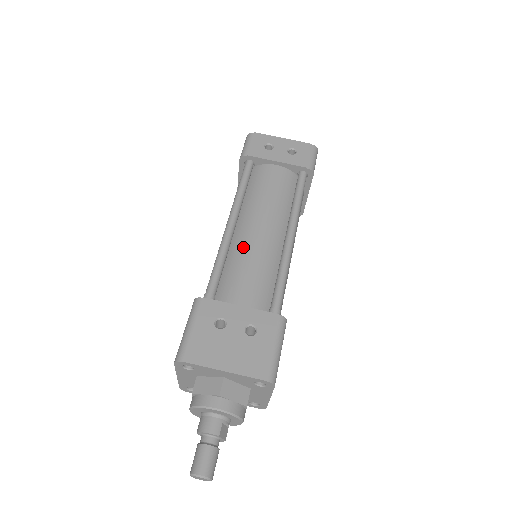
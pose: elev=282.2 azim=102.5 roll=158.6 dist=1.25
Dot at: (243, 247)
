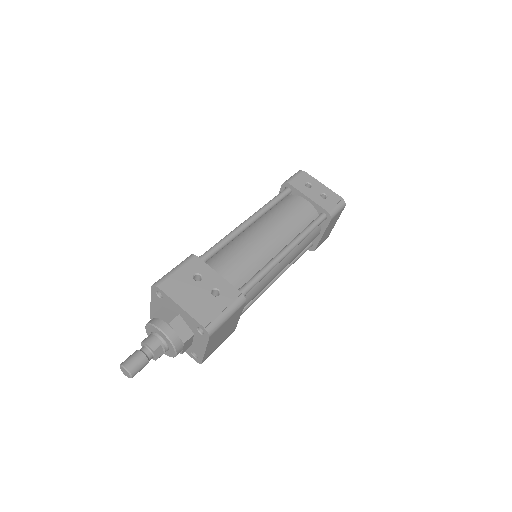
Dot at: (246, 240)
